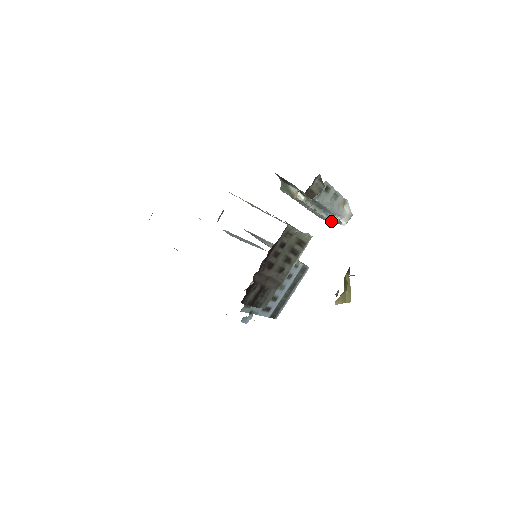
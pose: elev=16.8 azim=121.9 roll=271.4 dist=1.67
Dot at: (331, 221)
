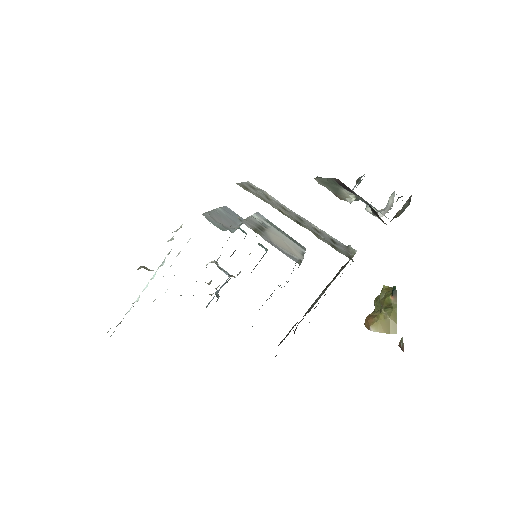
Dot at: occluded
